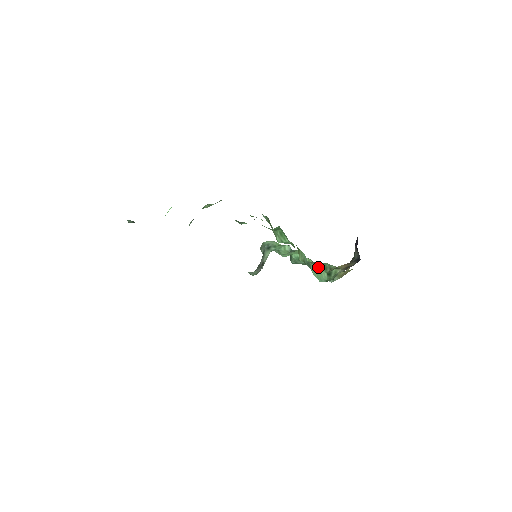
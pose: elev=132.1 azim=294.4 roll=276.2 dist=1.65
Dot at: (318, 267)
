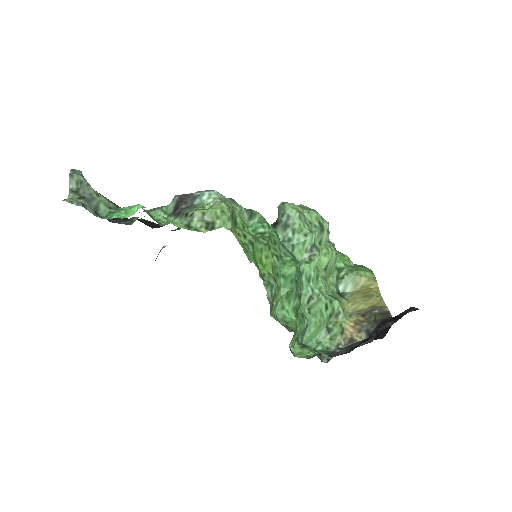
Dot at: (317, 327)
